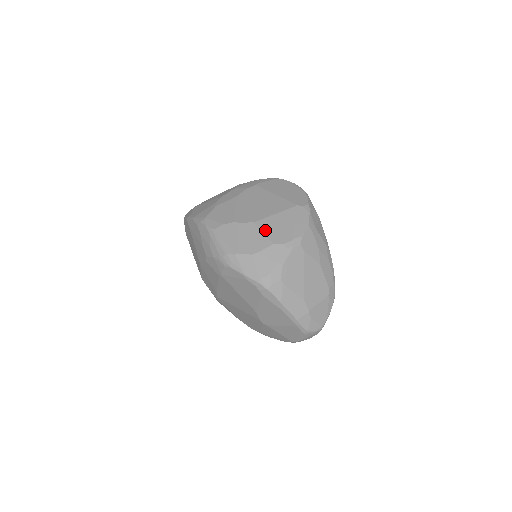
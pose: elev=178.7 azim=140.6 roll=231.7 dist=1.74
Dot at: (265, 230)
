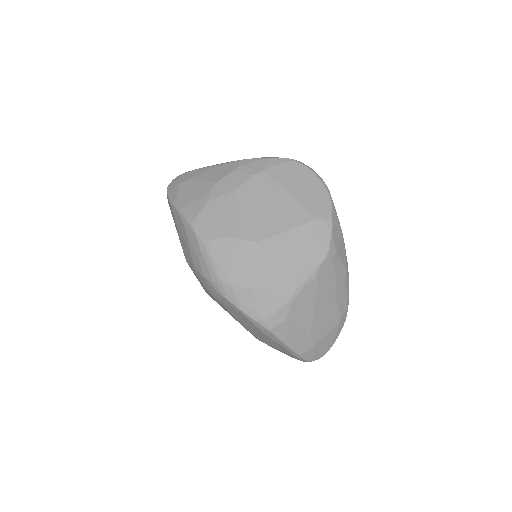
Dot at: (272, 255)
